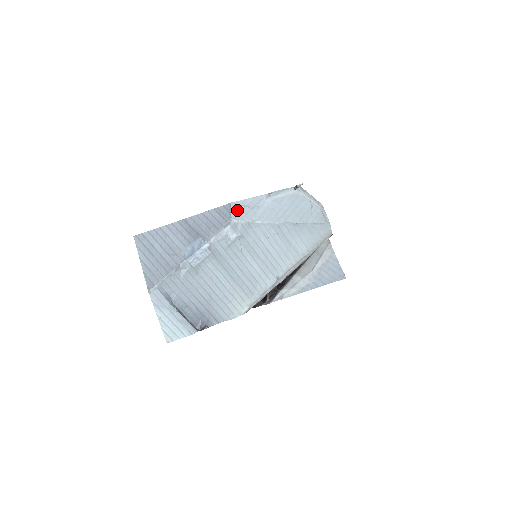
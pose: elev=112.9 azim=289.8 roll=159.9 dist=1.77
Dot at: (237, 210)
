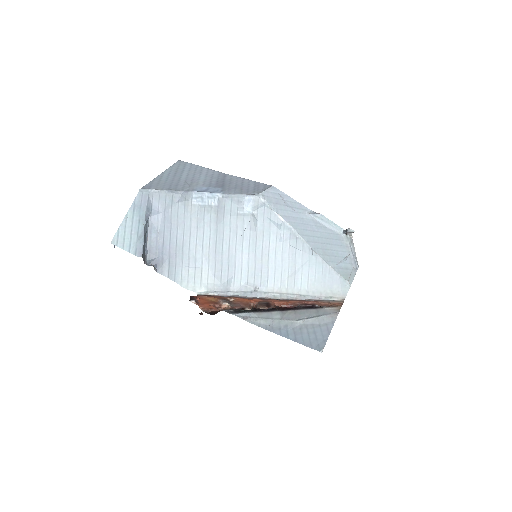
Dot at: (272, 194)
